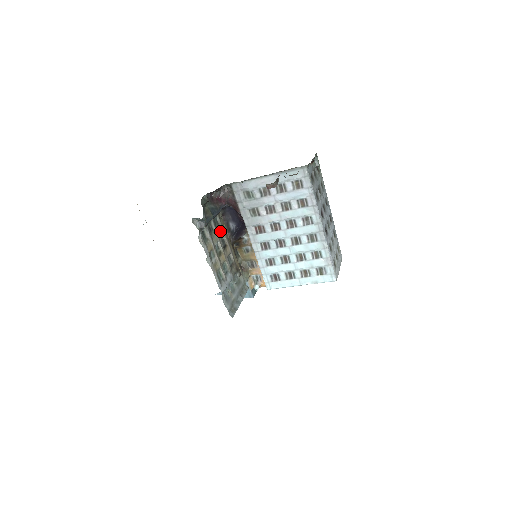
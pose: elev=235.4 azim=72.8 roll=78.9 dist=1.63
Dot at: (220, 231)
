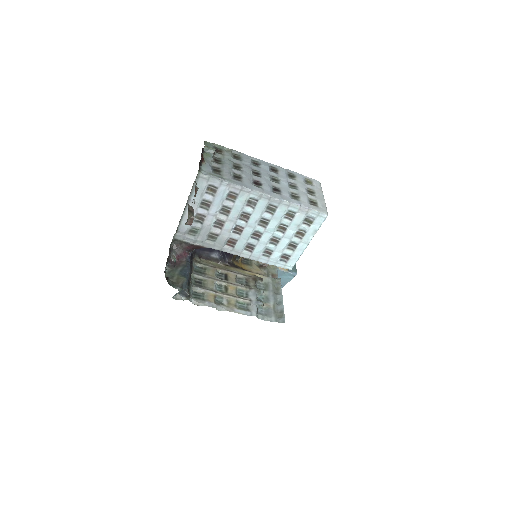
Dot at: (210, 272)
